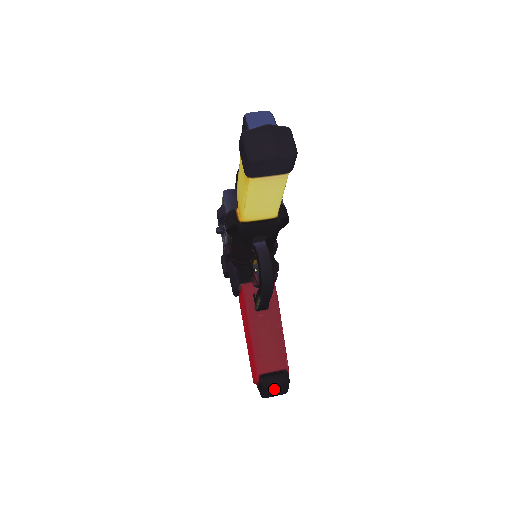
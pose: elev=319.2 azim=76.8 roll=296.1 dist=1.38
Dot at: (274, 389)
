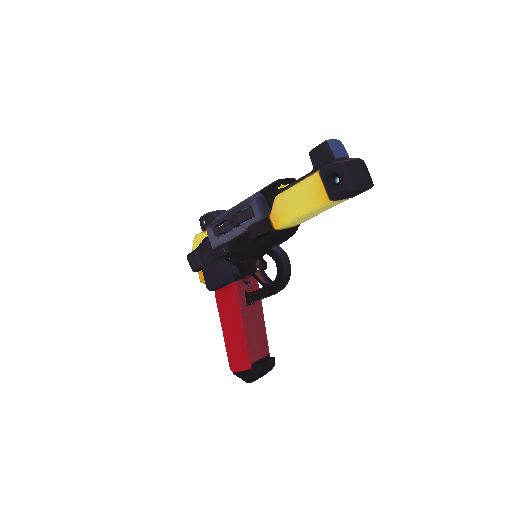
Dot at: (263, 374)
